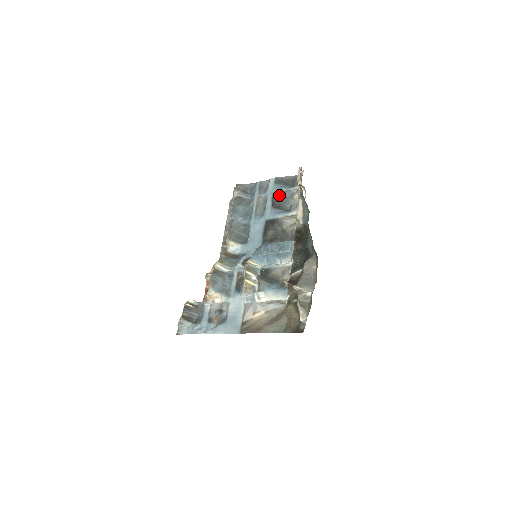
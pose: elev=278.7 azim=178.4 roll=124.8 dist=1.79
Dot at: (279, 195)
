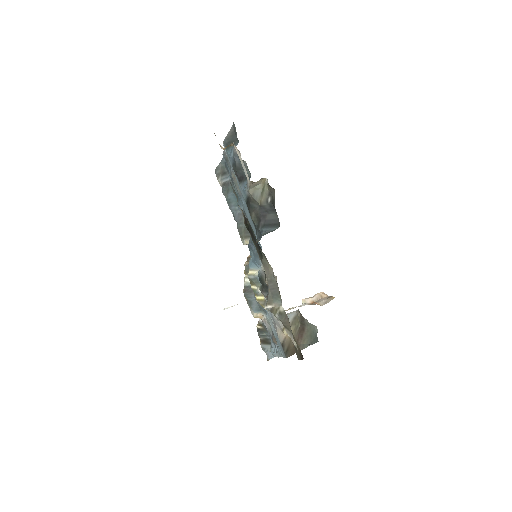
Dot at: (234, 164)
